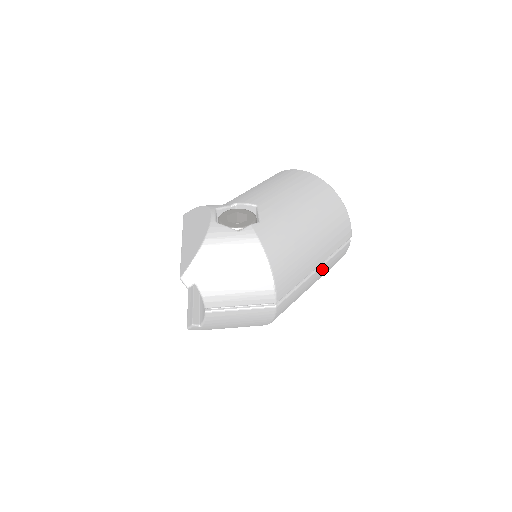
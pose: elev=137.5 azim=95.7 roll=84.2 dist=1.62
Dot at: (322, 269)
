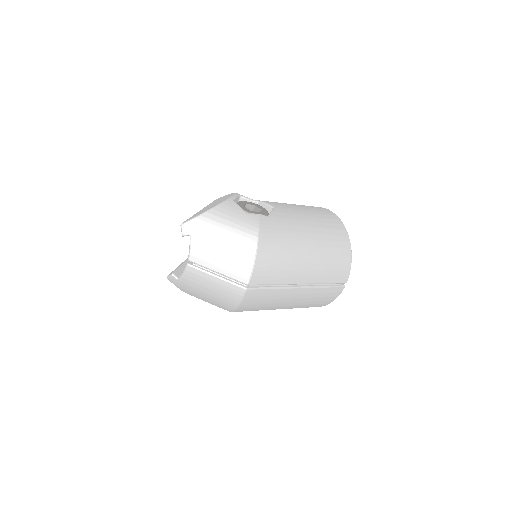
Dot at: (306, 291)
